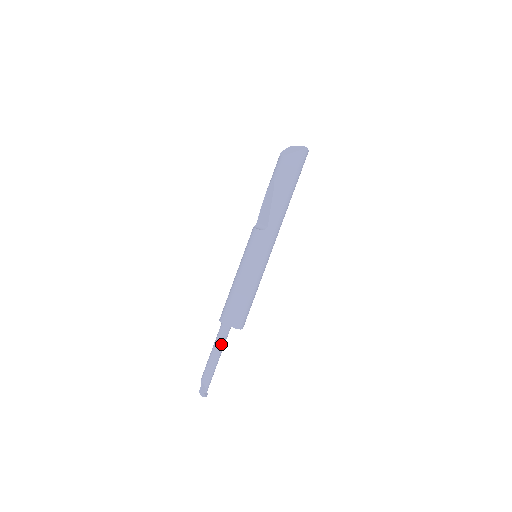
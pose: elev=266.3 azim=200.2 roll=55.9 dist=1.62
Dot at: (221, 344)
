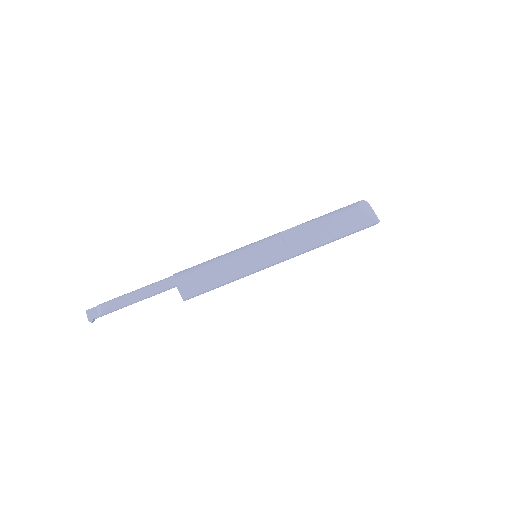
Dot at: (152, 294)
